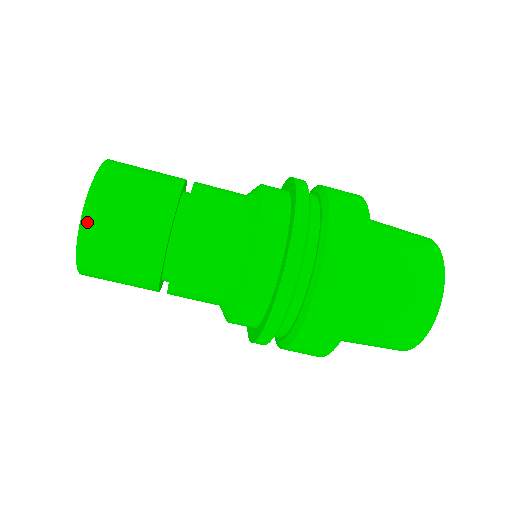
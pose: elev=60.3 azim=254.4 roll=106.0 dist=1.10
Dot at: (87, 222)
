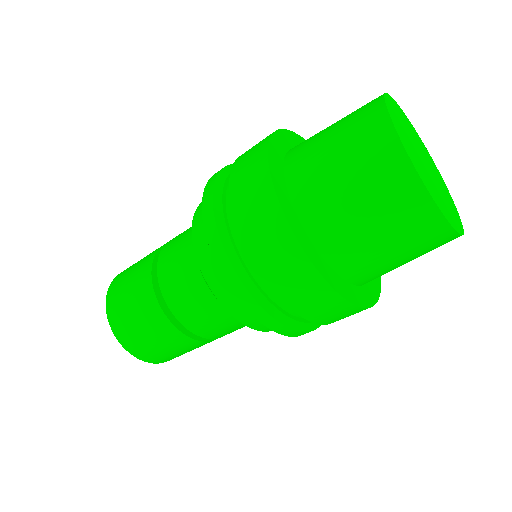
Dot at: (162, 362)
